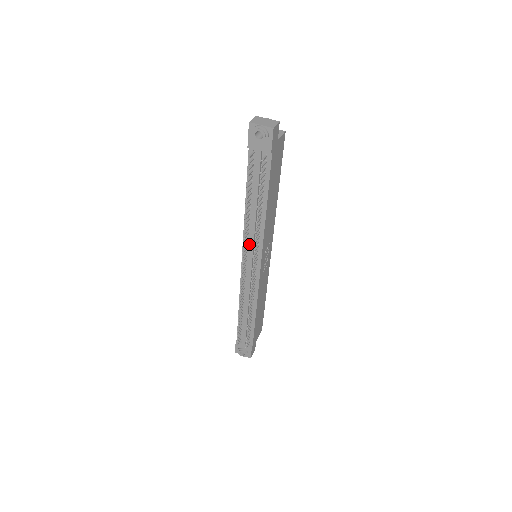
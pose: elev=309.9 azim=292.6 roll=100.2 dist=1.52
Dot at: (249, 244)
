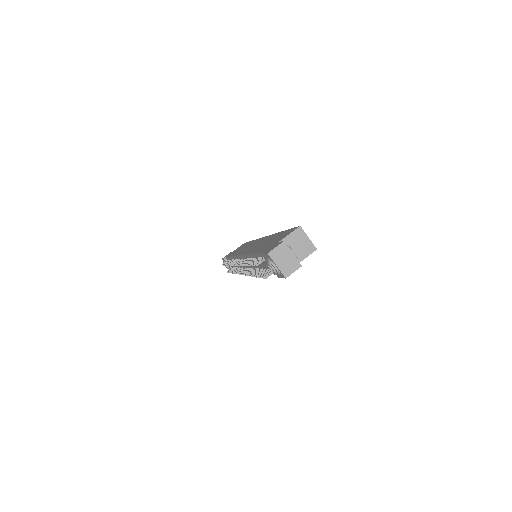
Dot at: occluded
